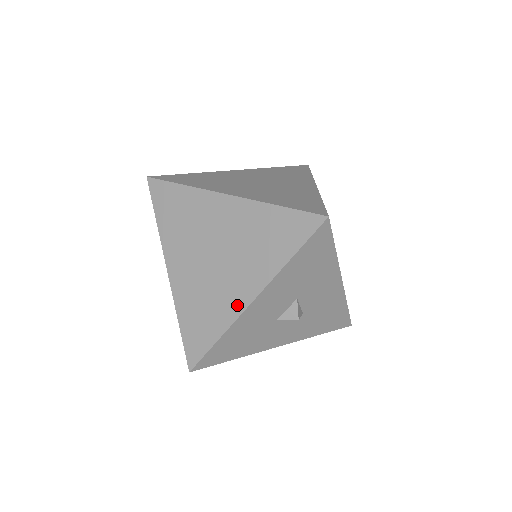
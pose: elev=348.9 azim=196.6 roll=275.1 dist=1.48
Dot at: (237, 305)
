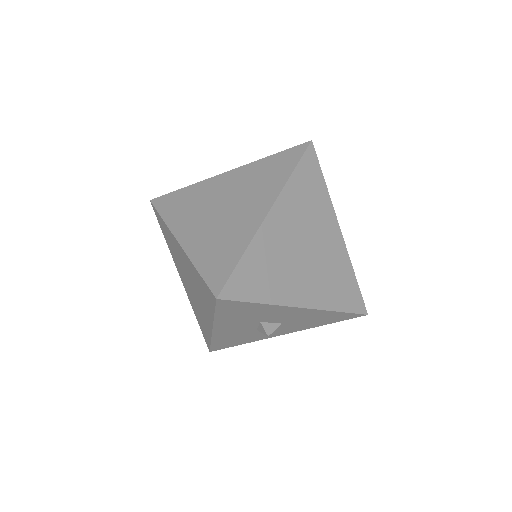
Dot at: (208, 327)
